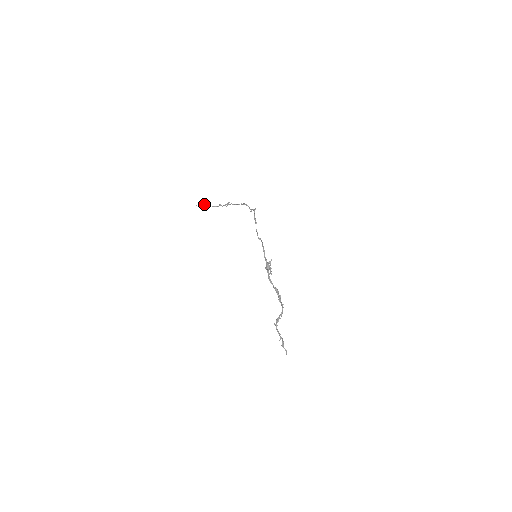
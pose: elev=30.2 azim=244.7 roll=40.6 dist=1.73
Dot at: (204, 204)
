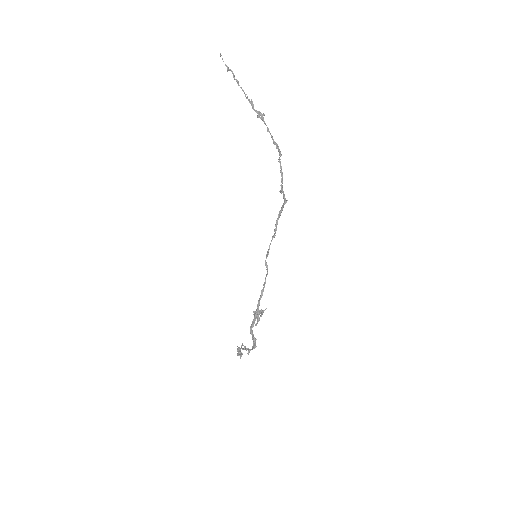
Dot at: occluded
